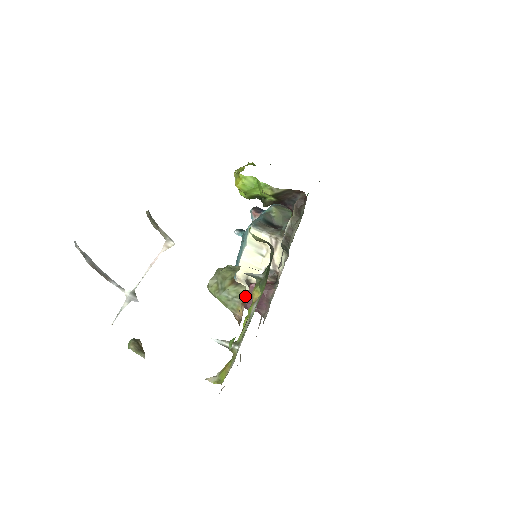
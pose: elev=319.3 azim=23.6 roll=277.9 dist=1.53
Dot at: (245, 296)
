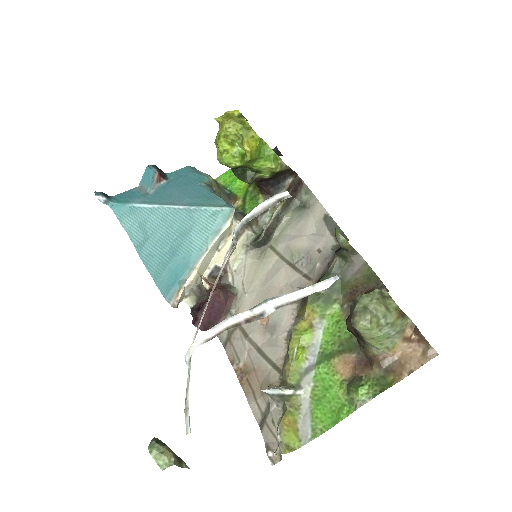
Dot at: (405, 329)
